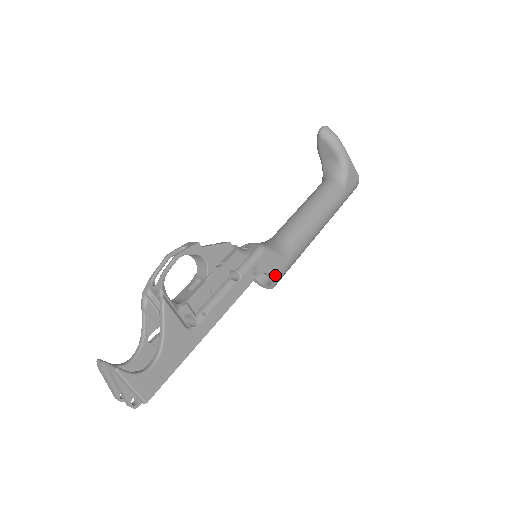
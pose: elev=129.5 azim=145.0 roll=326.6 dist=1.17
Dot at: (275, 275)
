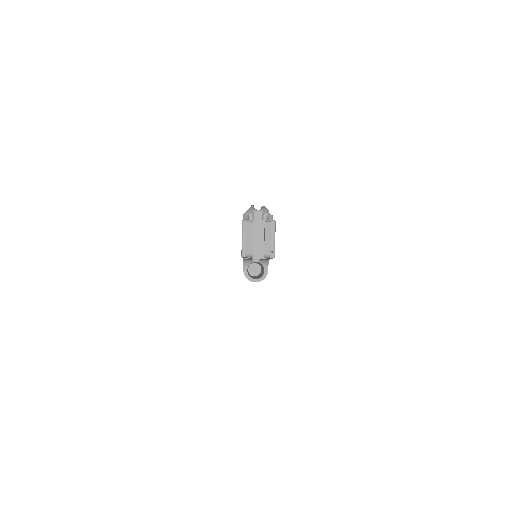
Dot at: occluded
